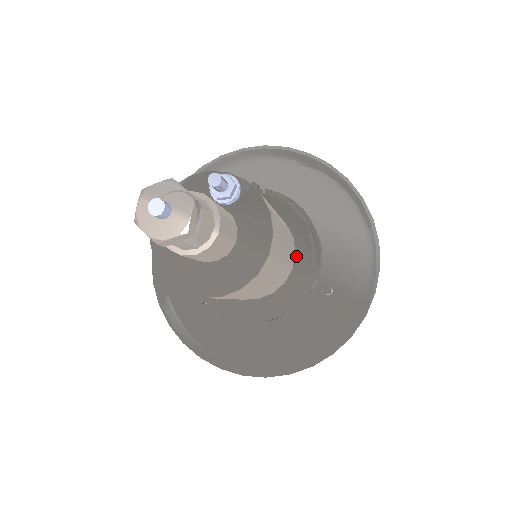
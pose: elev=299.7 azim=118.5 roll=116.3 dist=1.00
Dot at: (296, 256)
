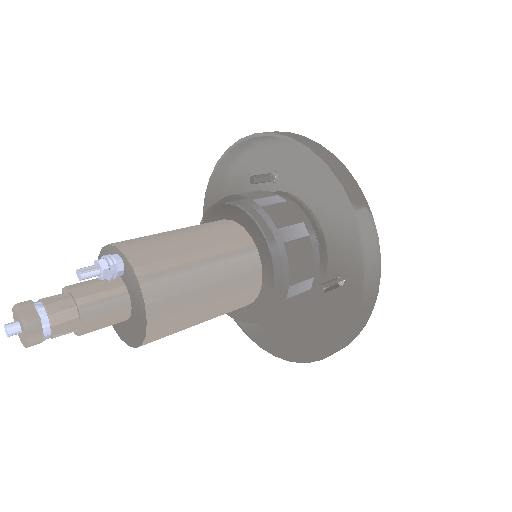
Dot at: (263, 269)
